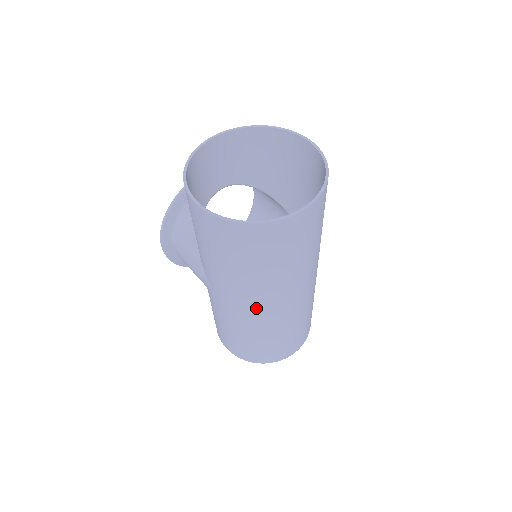
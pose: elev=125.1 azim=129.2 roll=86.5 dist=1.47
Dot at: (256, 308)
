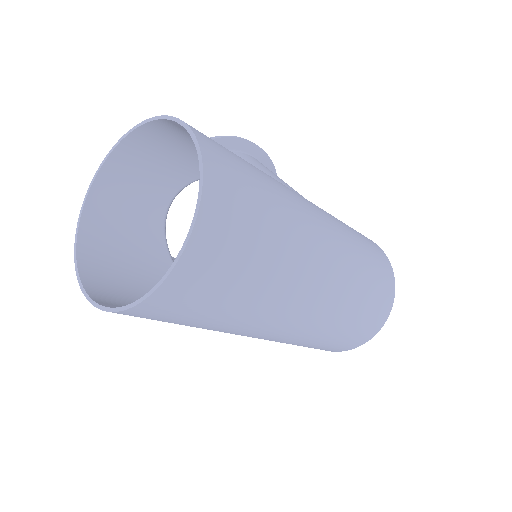
Dot at: (258, 336)
